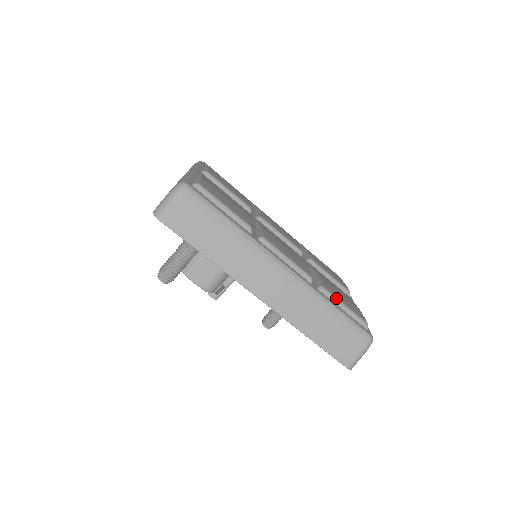
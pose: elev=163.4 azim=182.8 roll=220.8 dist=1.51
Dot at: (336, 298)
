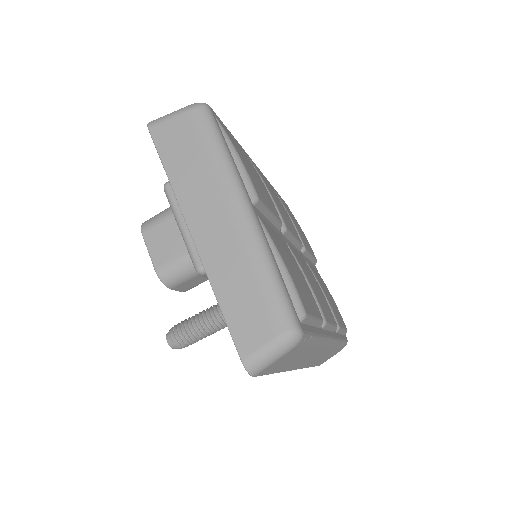
Dot at: (342, 329)
